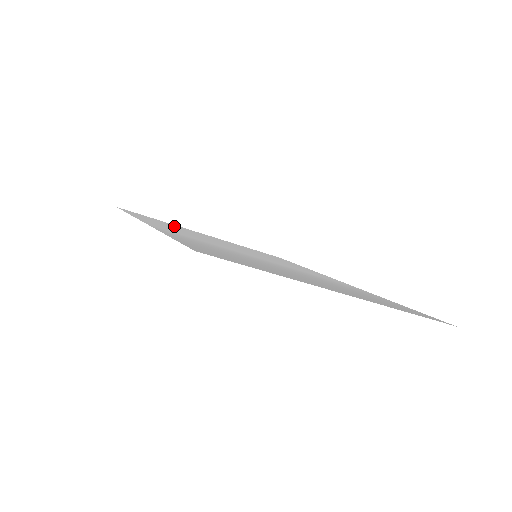
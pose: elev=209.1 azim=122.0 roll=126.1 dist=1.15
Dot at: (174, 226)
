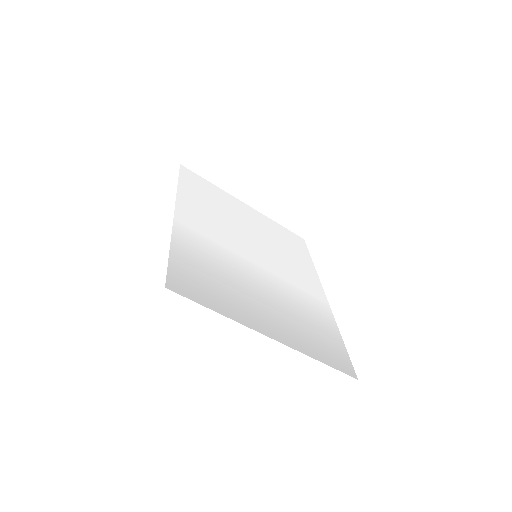
Dot at: (216, 198)
